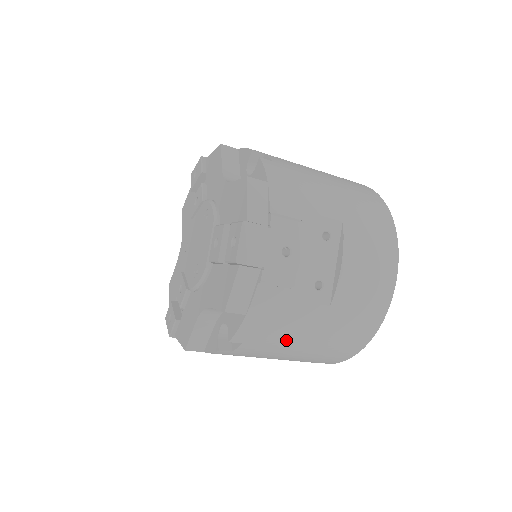
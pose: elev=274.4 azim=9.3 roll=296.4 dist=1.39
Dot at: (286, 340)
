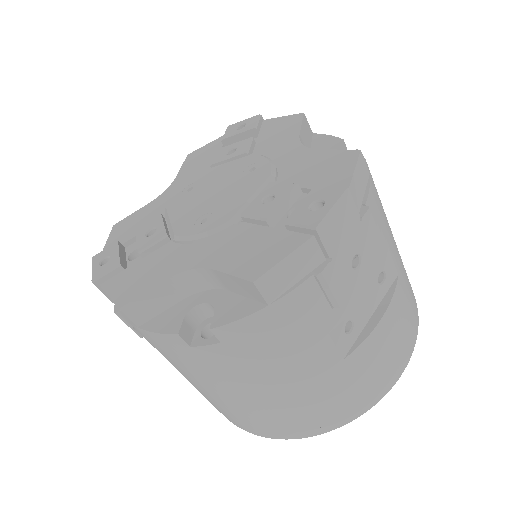
Dot at: (268, 371)
